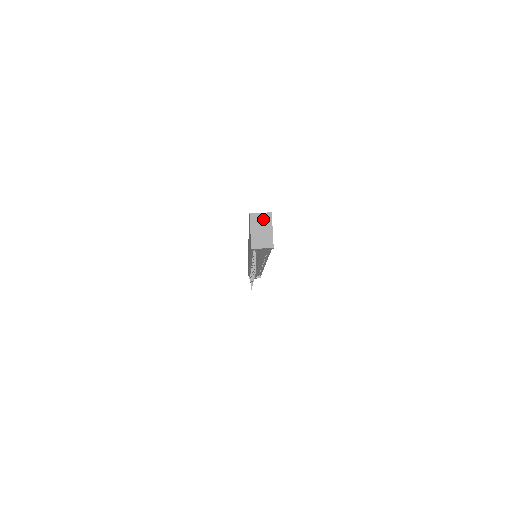
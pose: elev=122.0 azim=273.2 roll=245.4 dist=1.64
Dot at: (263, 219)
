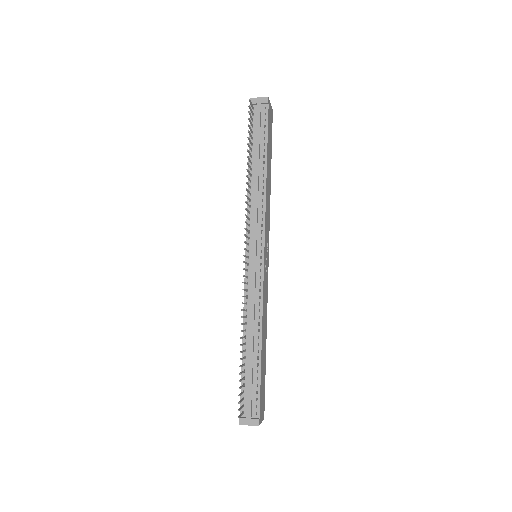
Dot at: occluded
